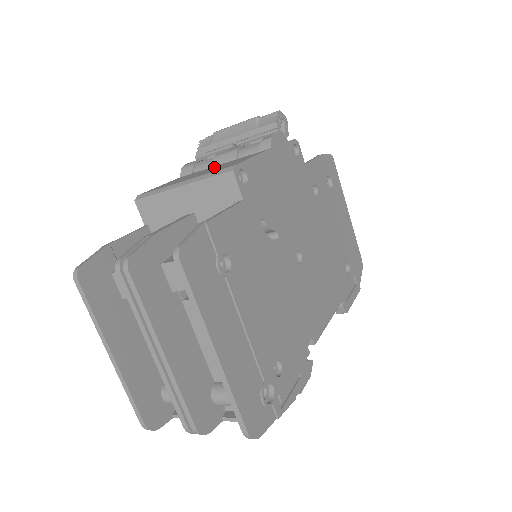
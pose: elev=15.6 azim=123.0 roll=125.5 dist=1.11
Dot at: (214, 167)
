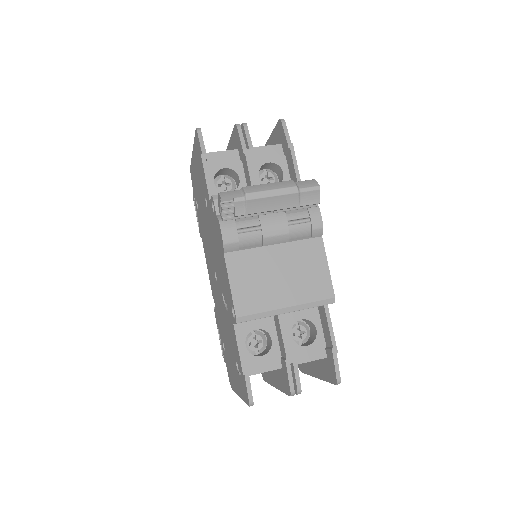
Dot at: (279, 261)
